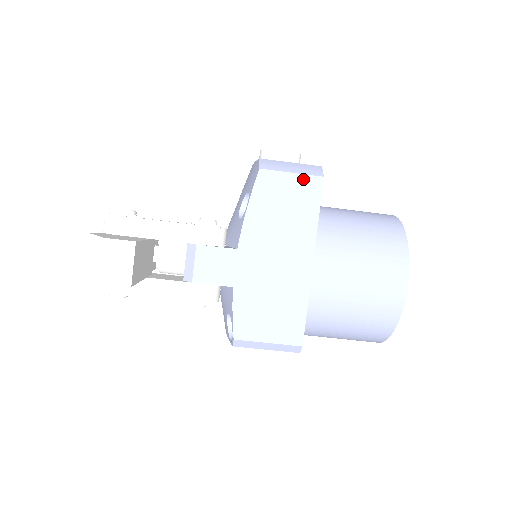
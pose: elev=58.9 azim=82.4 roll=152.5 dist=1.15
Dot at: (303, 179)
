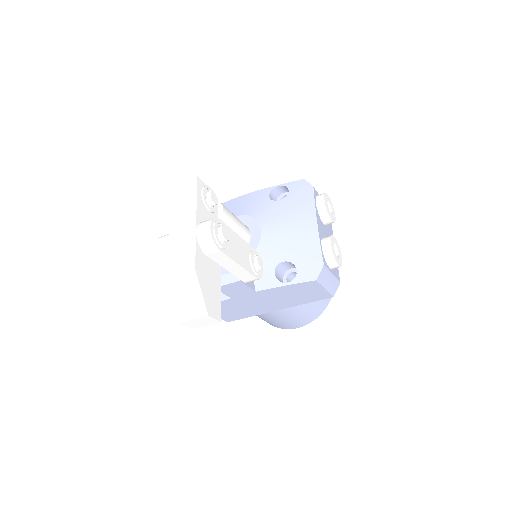
Dot at: (325, 293)
